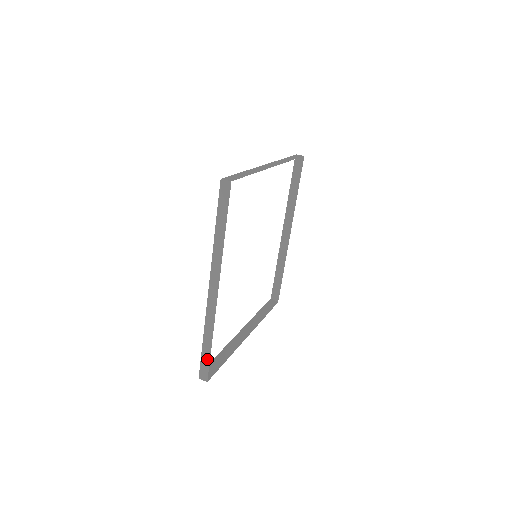
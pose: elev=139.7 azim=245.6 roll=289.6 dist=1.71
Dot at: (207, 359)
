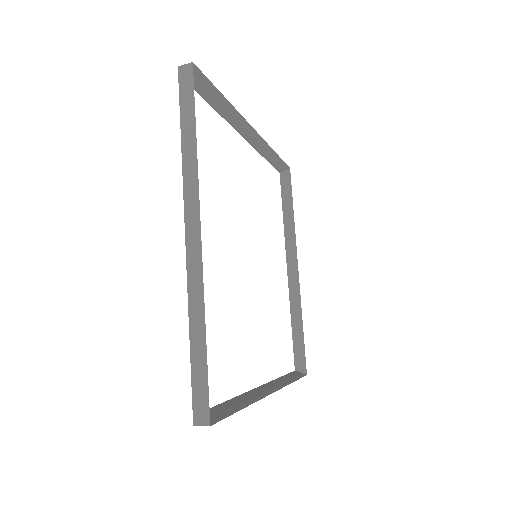
Dot at: (208, 85)
